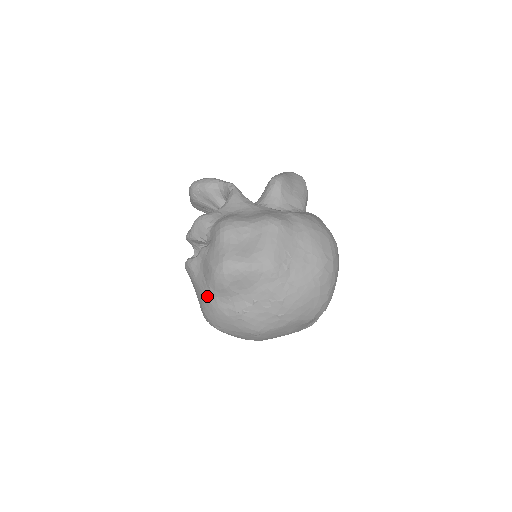
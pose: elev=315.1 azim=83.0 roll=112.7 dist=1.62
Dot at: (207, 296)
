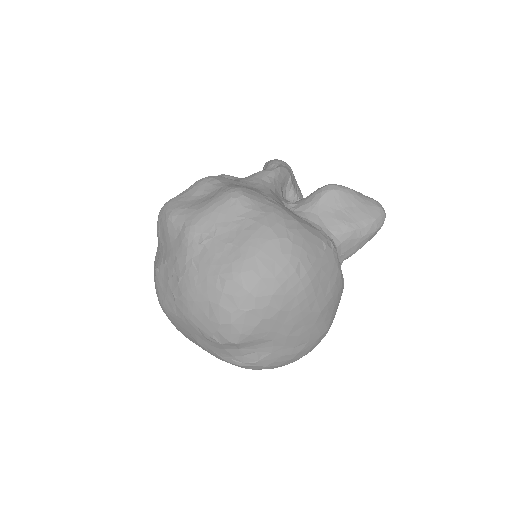
Dot at: occluded
